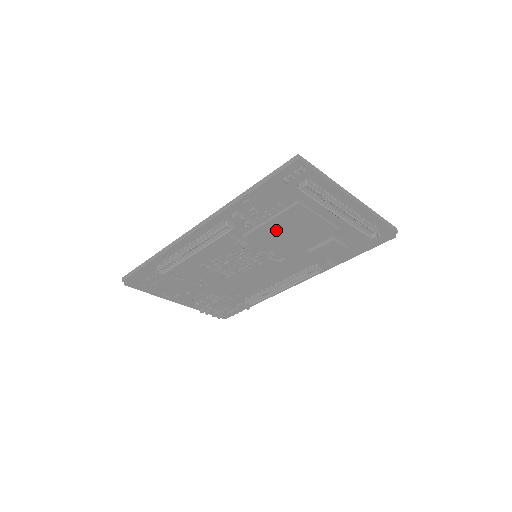
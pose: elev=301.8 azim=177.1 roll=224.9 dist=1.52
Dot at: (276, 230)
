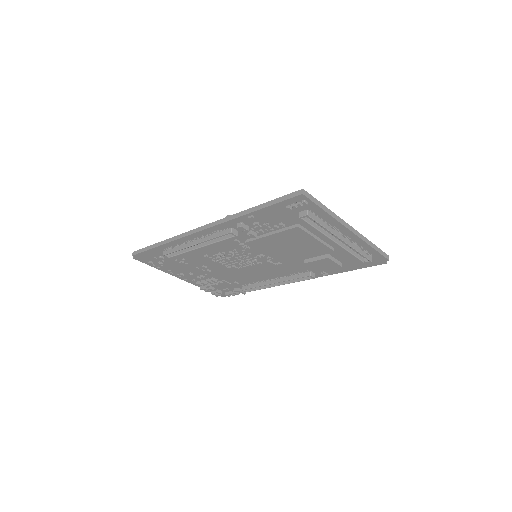
Dot at: (276, 242)
